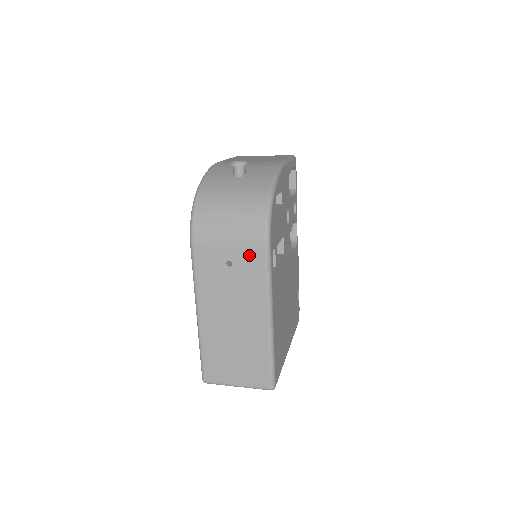
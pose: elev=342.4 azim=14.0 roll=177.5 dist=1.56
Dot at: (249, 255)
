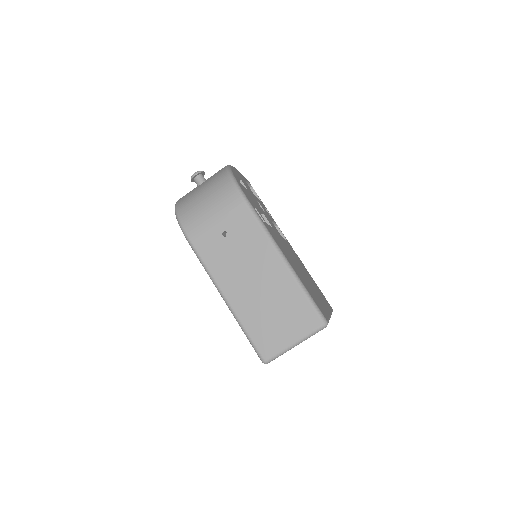
Dot at: (236, 216)
